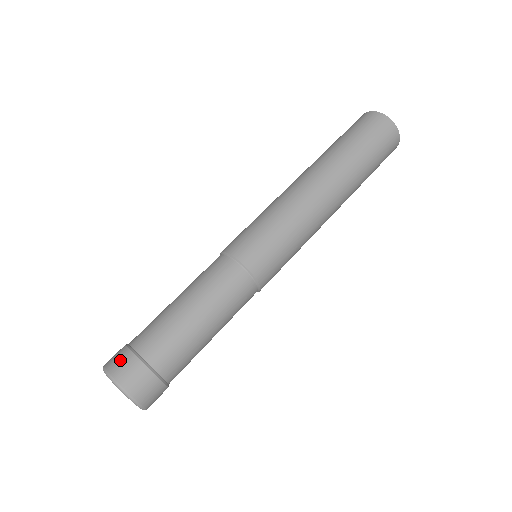
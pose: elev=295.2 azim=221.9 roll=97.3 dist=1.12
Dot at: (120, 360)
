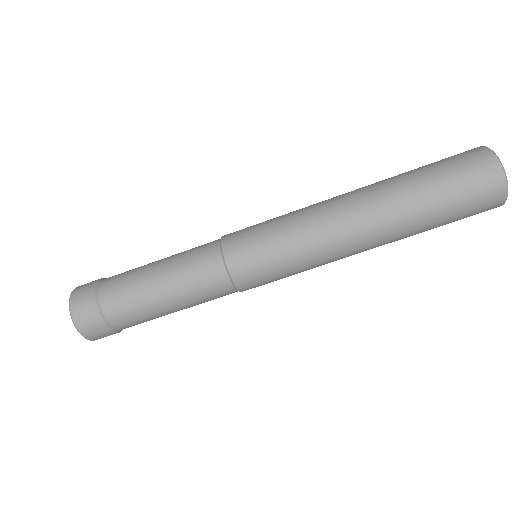
Dot at: (97, 332)
